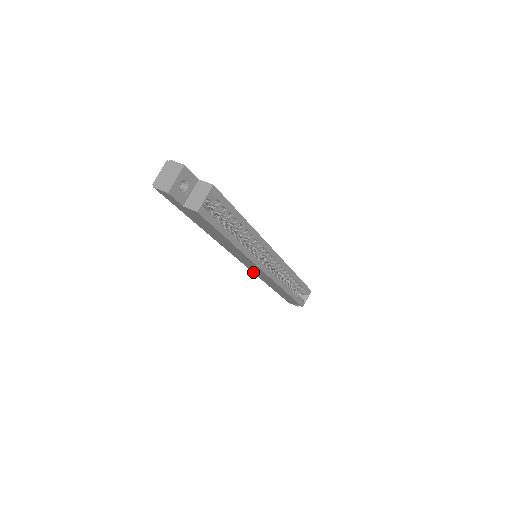
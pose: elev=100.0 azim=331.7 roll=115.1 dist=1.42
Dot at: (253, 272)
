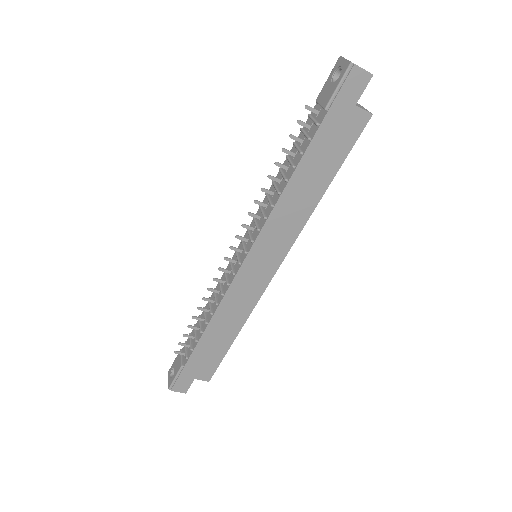
Dot at: (228, 291)
